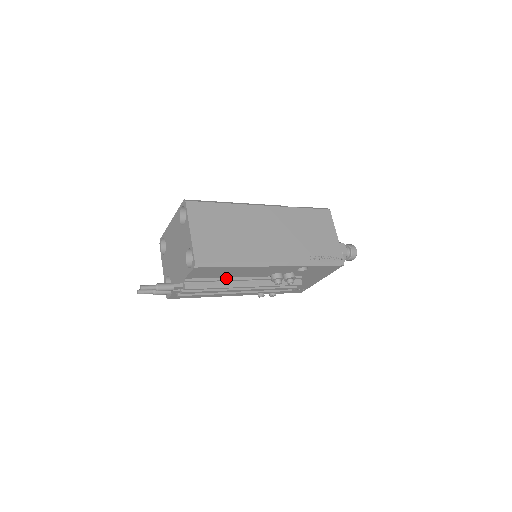
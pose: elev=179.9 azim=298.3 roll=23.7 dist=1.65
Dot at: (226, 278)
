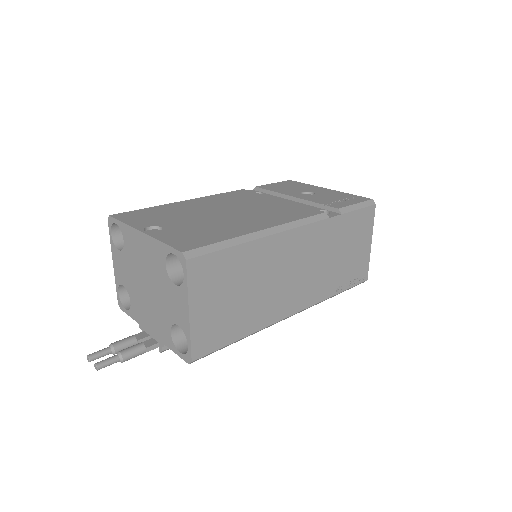
Dot at: occluded
